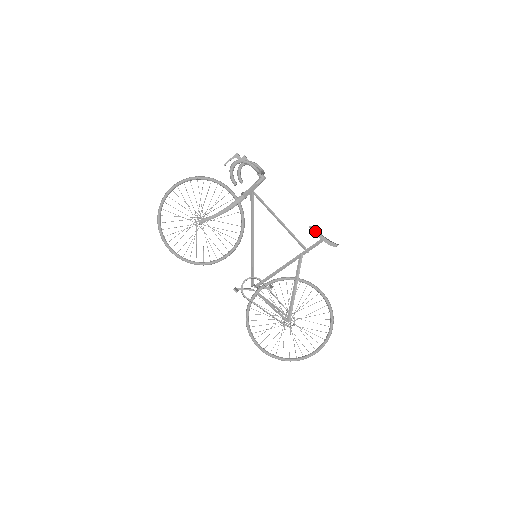
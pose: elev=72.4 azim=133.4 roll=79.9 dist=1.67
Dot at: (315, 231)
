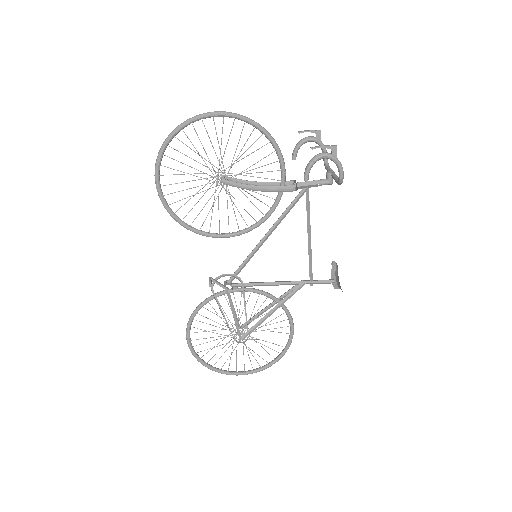
Dot at: (333, 267)
